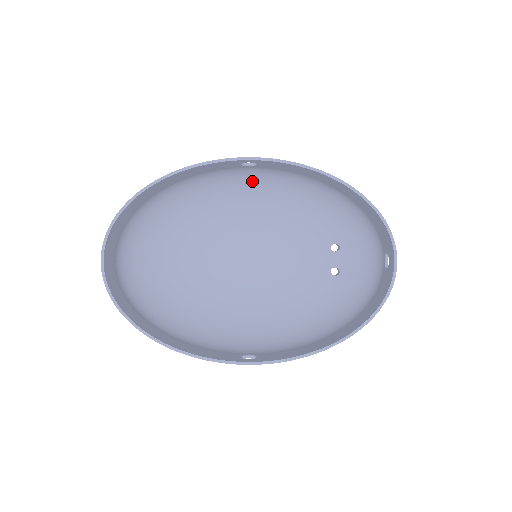
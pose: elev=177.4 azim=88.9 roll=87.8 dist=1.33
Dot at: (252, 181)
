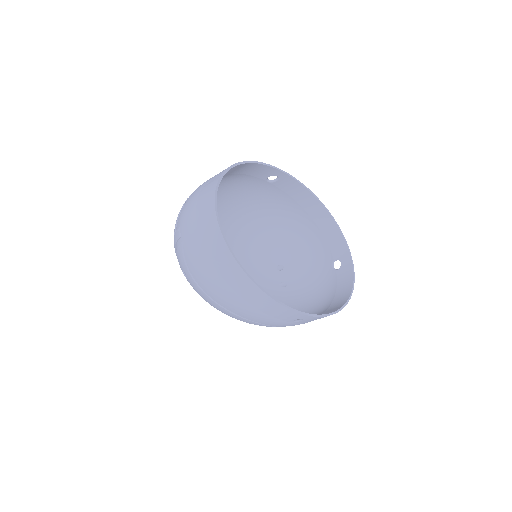
Dot at: (244, 201)
